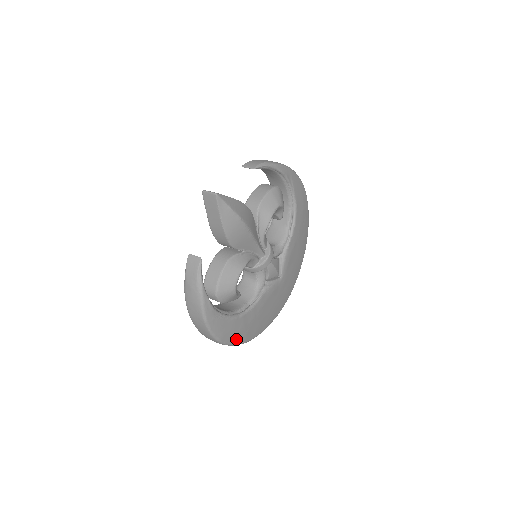
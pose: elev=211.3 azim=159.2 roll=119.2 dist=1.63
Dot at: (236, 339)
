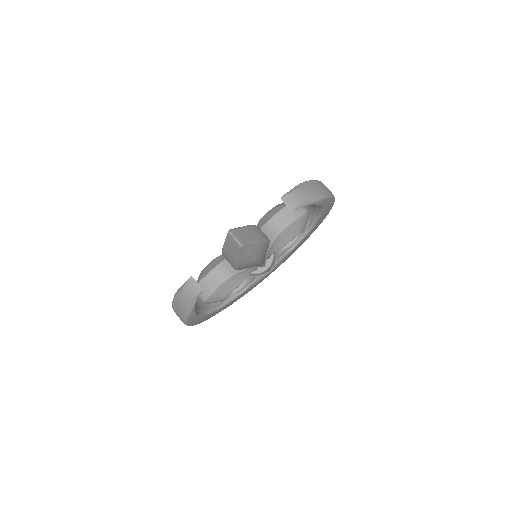
Dot at: (207, 319)
